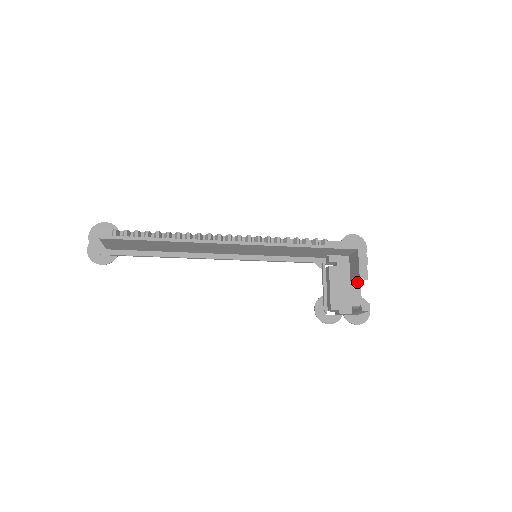
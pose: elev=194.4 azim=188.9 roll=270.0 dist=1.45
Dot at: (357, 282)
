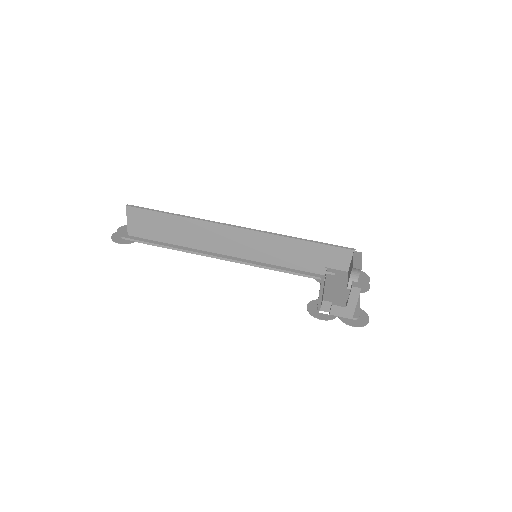
Dot at: occluded
